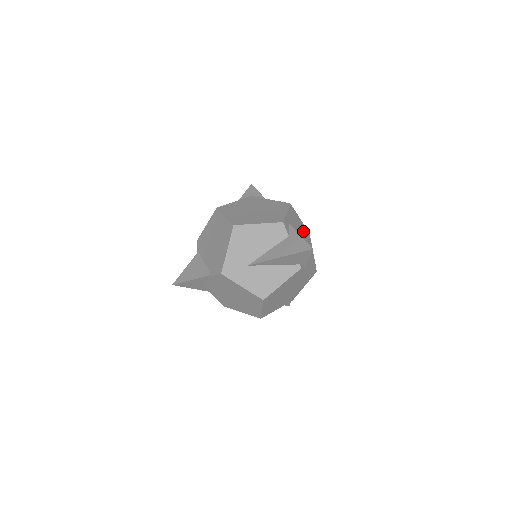
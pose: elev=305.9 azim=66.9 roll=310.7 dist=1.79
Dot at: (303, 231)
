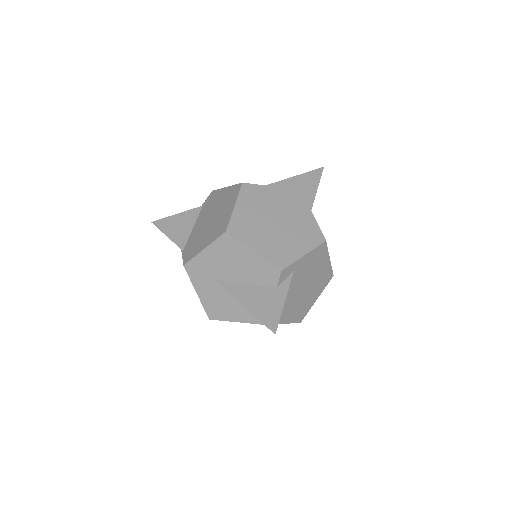
Dot at: (321, 275)
